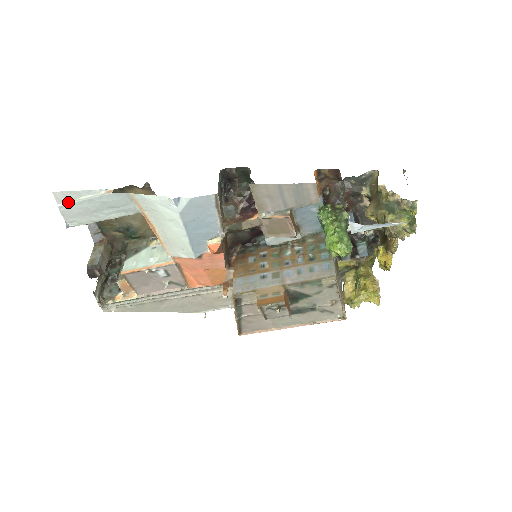
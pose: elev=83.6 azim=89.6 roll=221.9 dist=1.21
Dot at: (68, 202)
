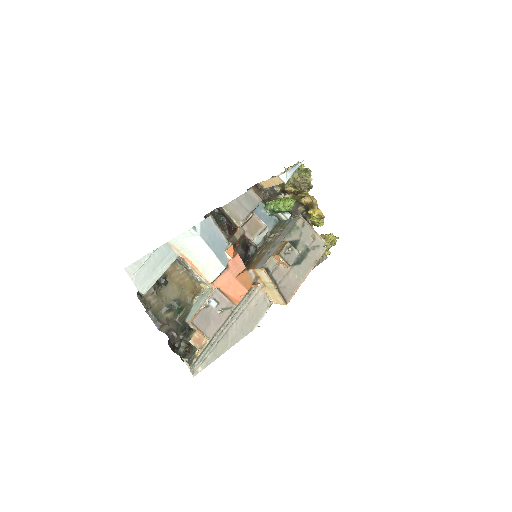
Dot at: (136, 272)
